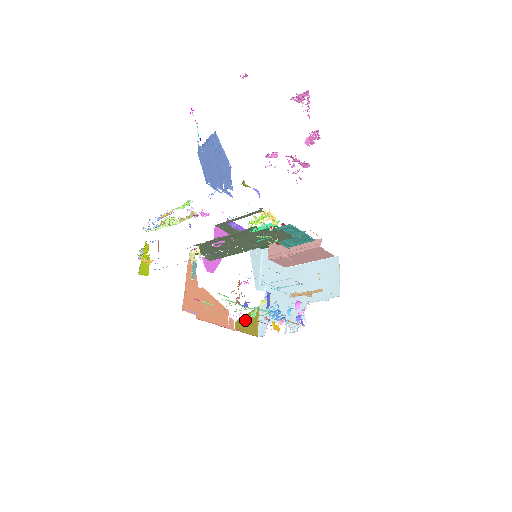
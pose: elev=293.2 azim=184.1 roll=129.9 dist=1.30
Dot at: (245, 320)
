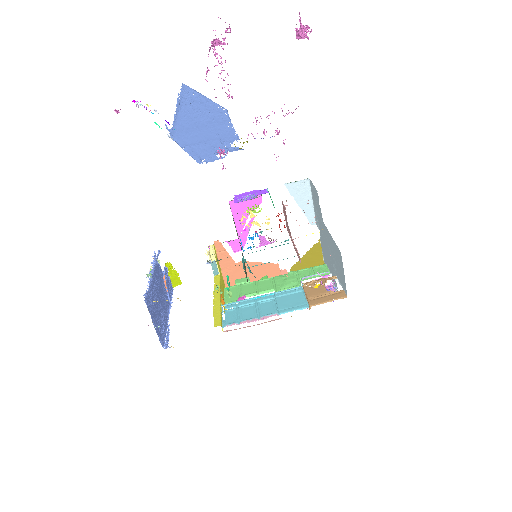
Dot at: (303, 261)
